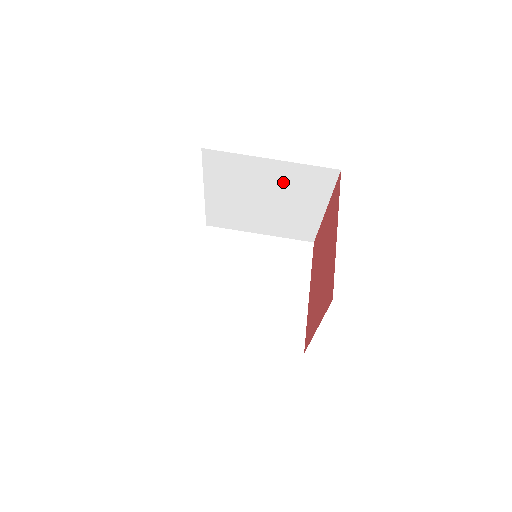
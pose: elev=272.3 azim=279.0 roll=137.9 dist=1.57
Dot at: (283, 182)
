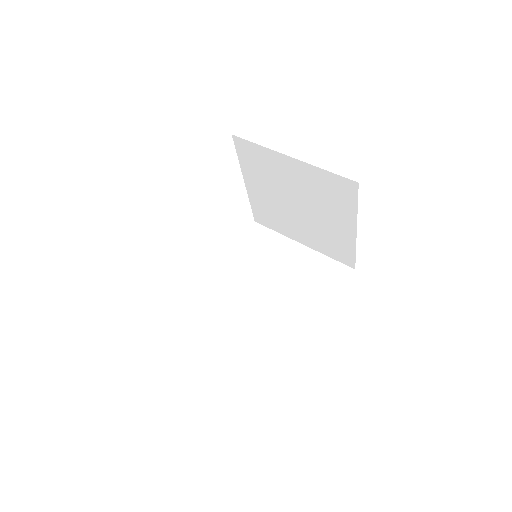
Dot at: (298, 271)
